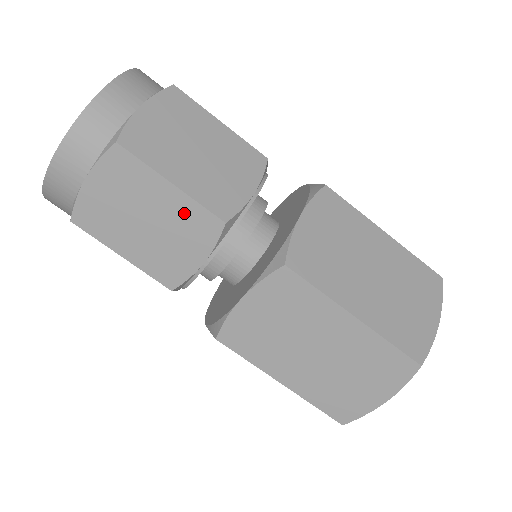
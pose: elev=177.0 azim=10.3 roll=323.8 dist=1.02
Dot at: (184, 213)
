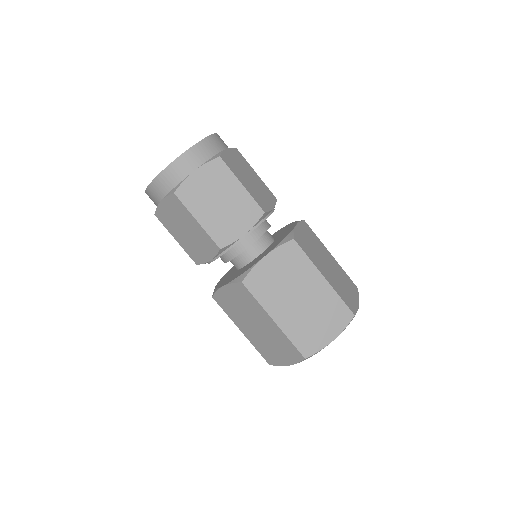
Dot at: (202, 236)
